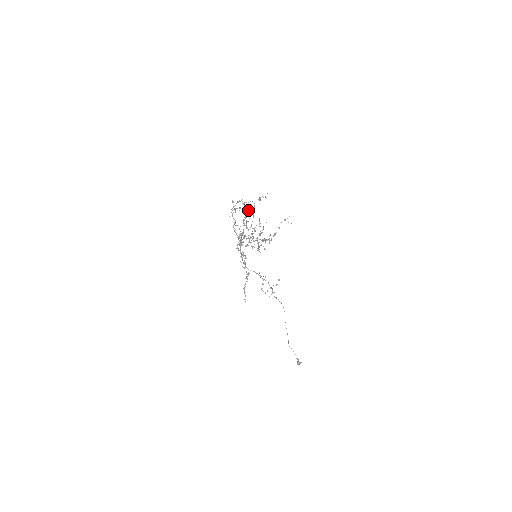
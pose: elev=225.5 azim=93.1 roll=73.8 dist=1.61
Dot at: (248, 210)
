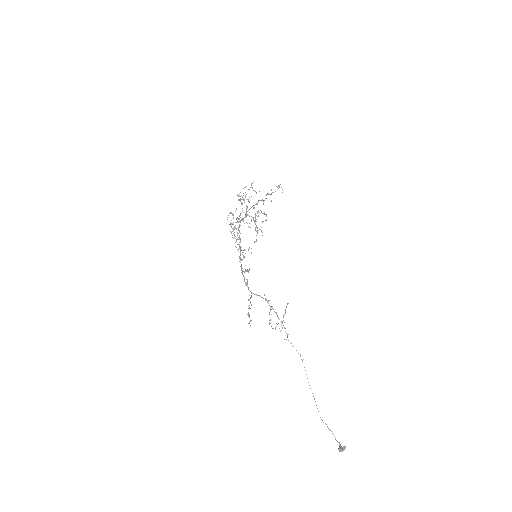
Dot at: (243, 199)
